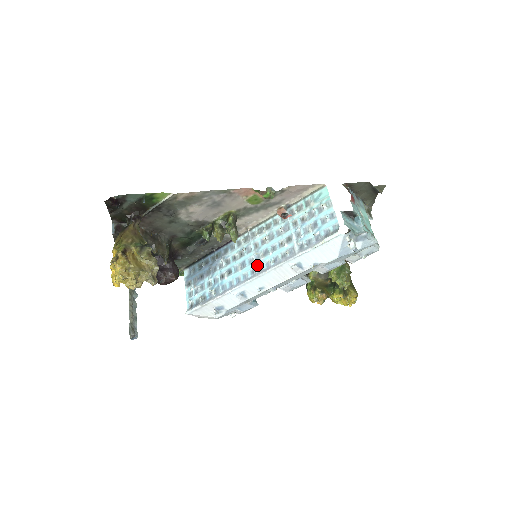
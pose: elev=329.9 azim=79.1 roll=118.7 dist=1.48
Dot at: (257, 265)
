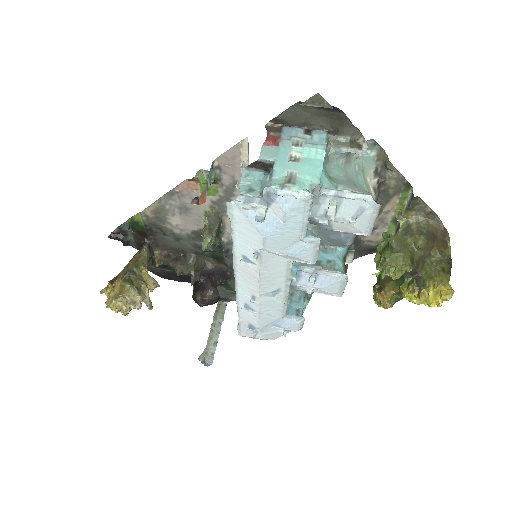
Dot at: occluded
